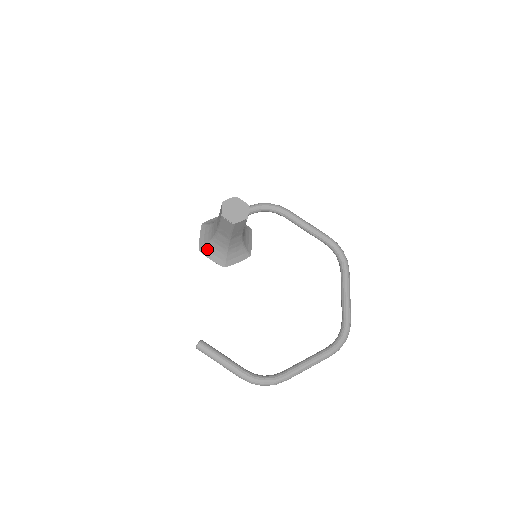
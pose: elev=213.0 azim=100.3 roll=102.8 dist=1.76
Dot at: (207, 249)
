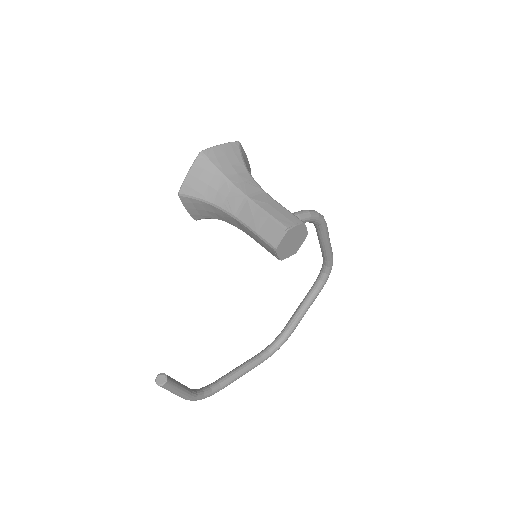
Dot at: (192, 201)
